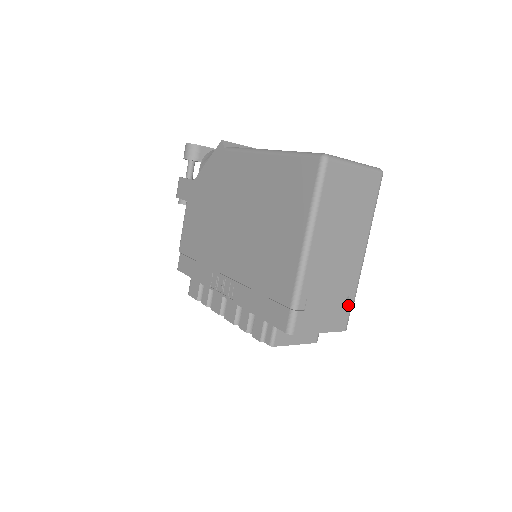
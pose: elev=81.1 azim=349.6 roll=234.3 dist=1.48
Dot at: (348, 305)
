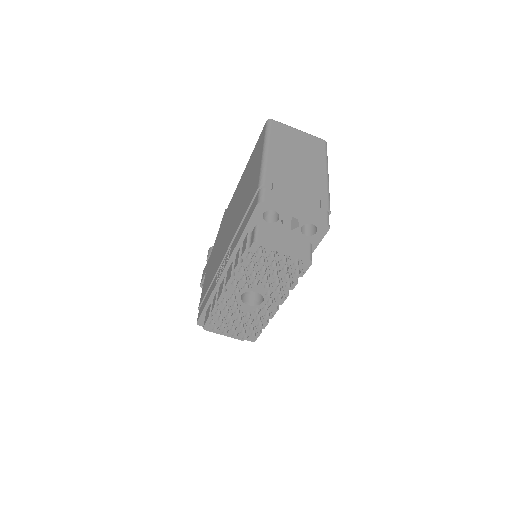
Dot at: (322, 205)
